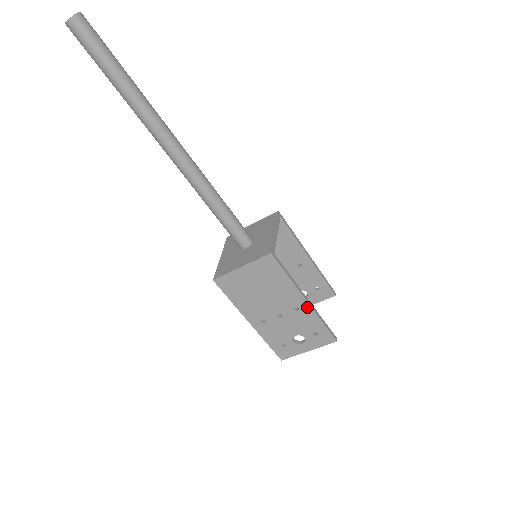
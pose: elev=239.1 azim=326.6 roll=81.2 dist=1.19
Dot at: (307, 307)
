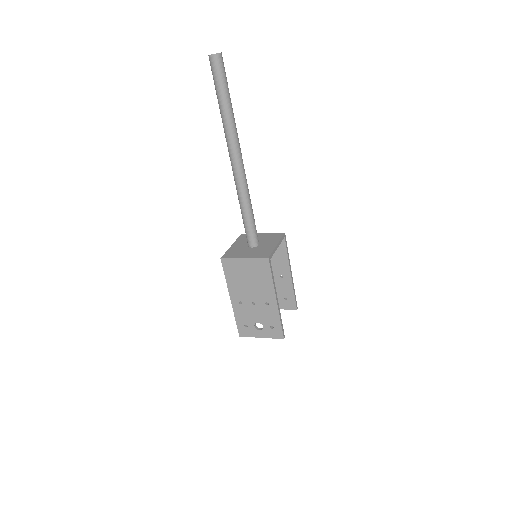
Dot at: (275, 306)
